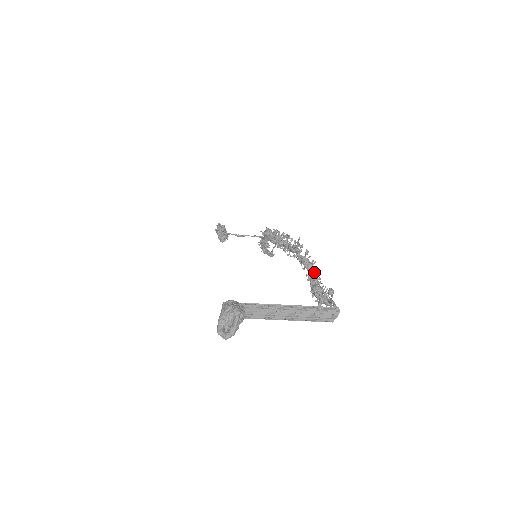
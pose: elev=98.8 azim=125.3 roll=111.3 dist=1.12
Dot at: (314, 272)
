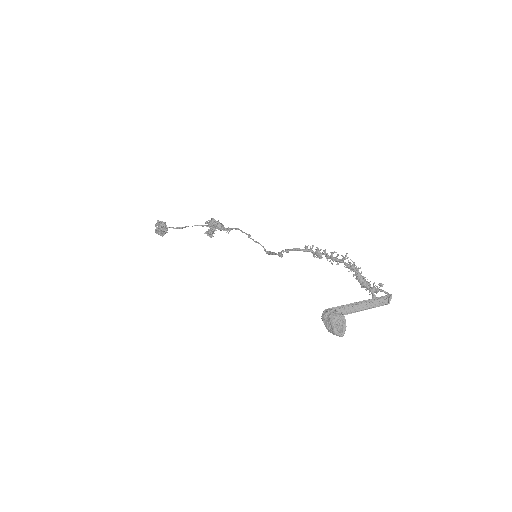
Dot at: (360, 273)
